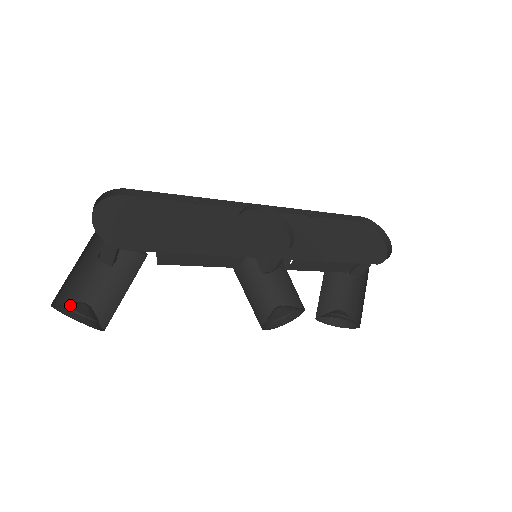
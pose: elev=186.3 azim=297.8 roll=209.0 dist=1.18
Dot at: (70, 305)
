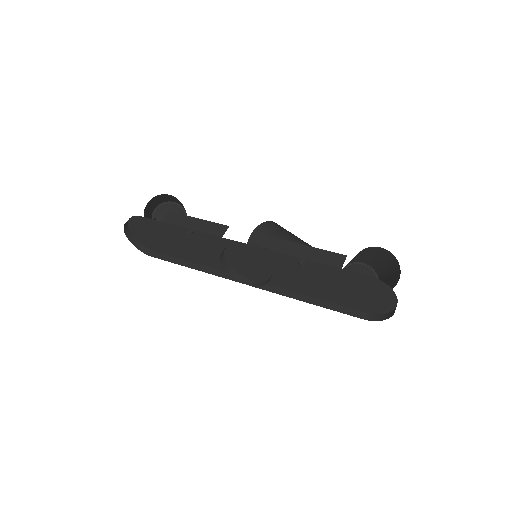
Dot at: occluded
